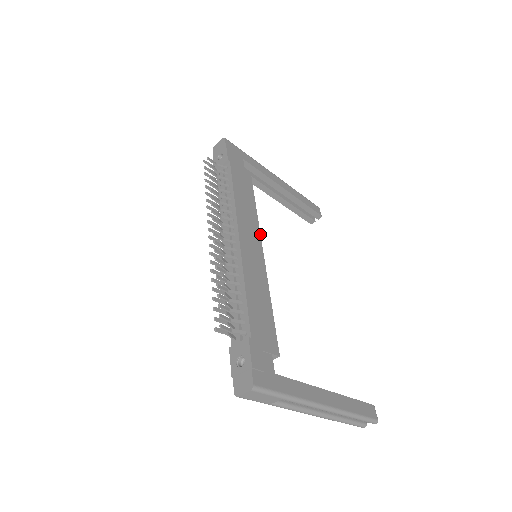
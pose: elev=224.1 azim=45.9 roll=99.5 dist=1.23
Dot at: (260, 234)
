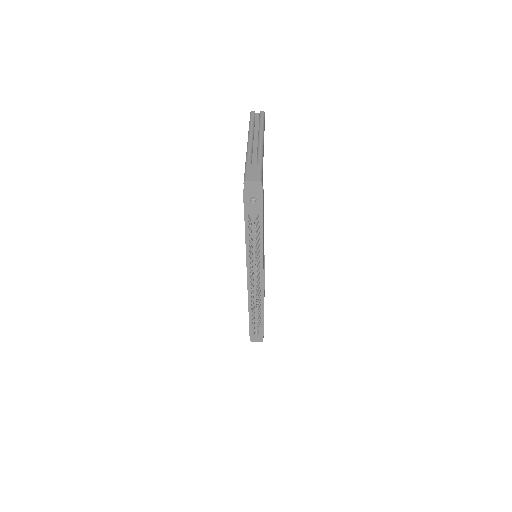
Dot at: occluded
